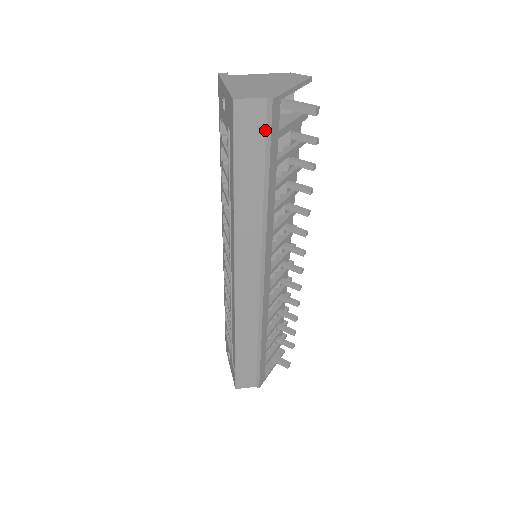
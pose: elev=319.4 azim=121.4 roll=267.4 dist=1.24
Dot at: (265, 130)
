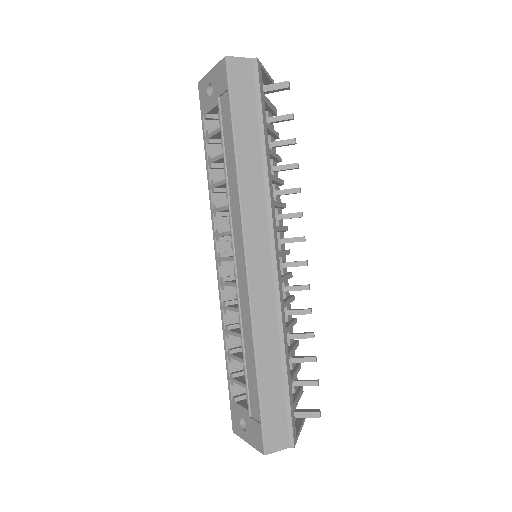
Dot at: (254, 86)
